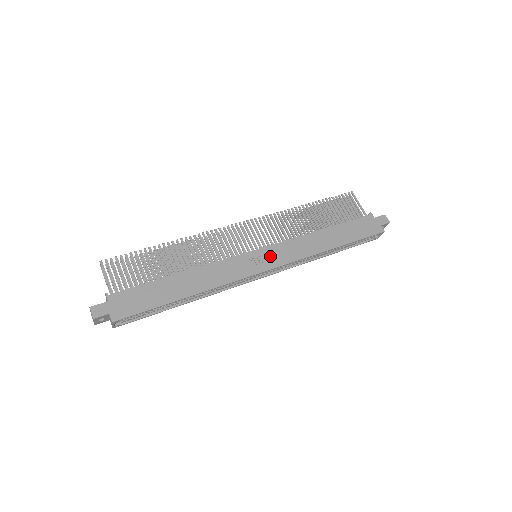
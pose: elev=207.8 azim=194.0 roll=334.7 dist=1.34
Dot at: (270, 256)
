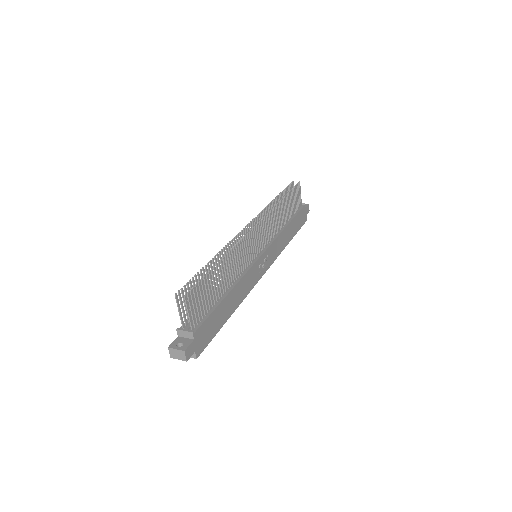
Dot at: (267, 258)
